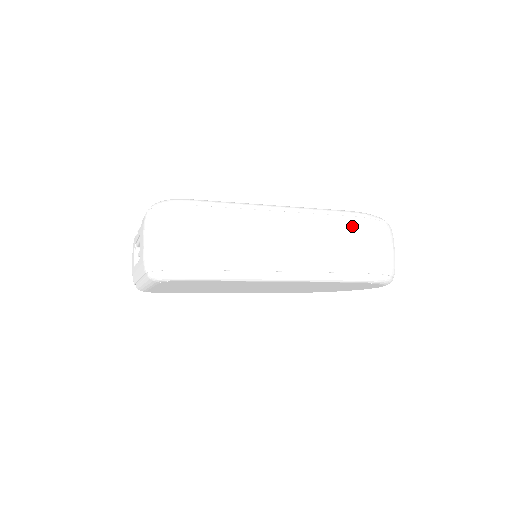
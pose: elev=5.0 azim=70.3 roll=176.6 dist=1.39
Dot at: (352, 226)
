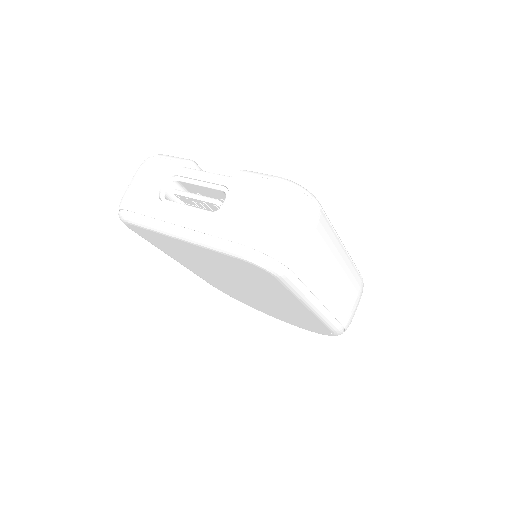
Dot at: (360, 288)
